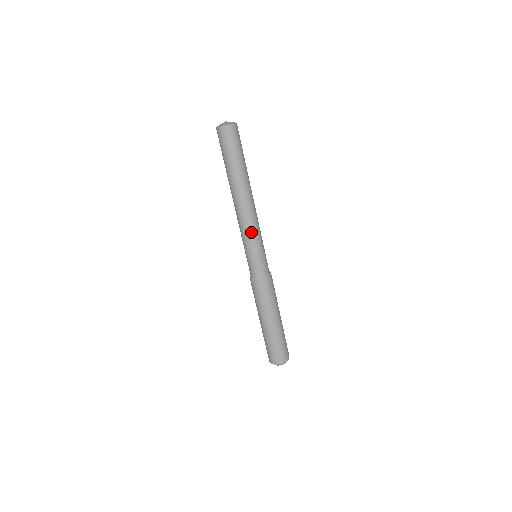
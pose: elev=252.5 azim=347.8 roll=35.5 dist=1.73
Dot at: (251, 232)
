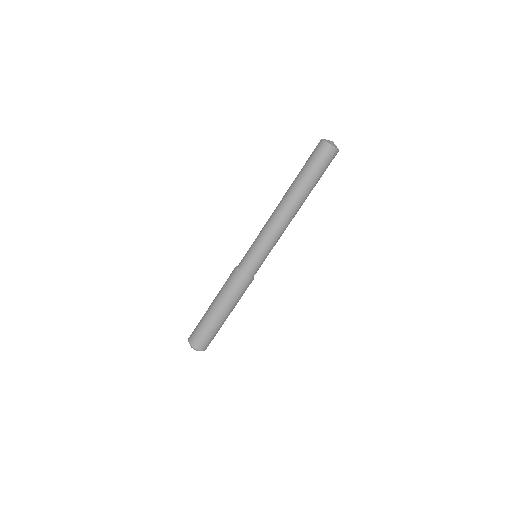
Dot at: (275, 239)
